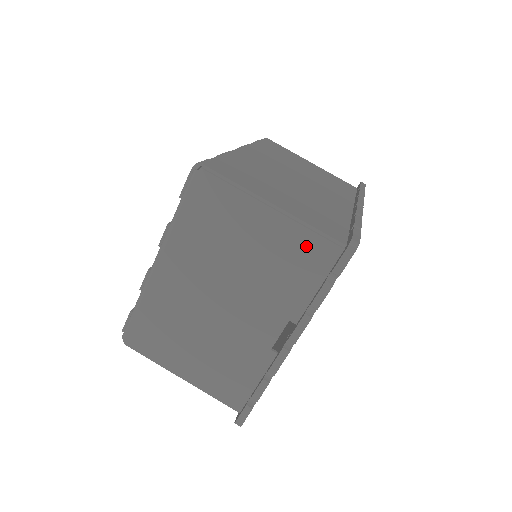
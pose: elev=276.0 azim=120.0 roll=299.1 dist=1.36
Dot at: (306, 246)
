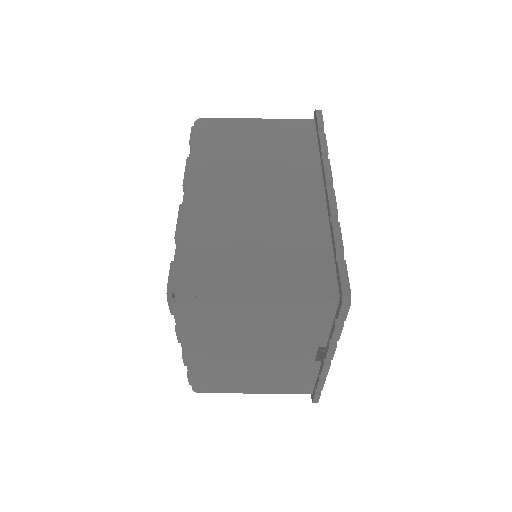
Dot at: (304, 309)
